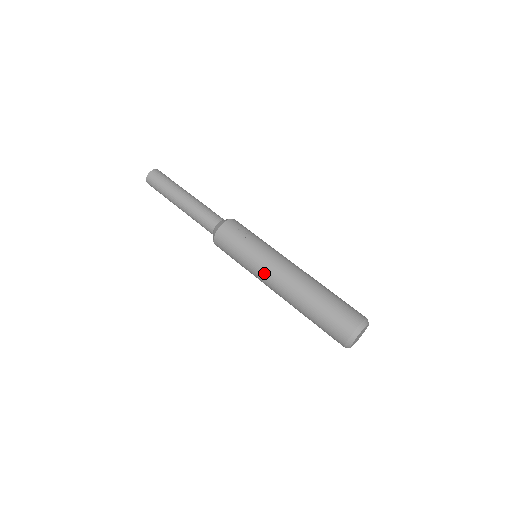
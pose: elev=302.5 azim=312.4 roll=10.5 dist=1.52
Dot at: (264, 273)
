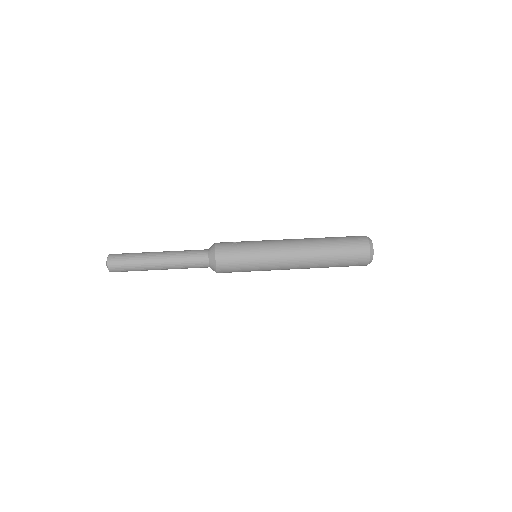
Dot at: (278, 259)
